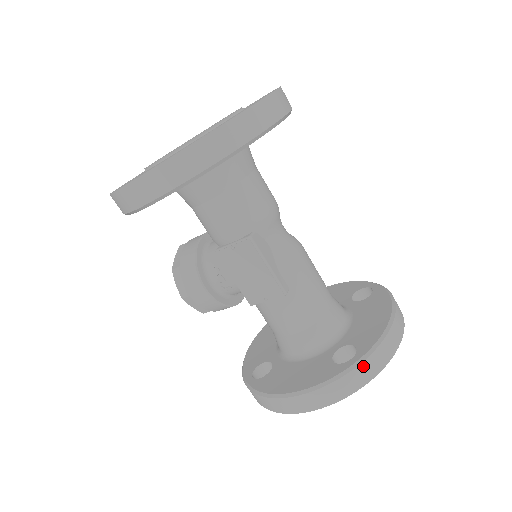
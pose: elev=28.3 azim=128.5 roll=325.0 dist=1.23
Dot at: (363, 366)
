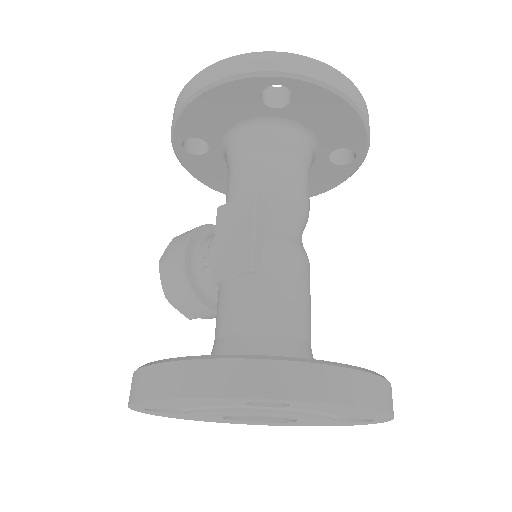
Dot at: (279, 367)
